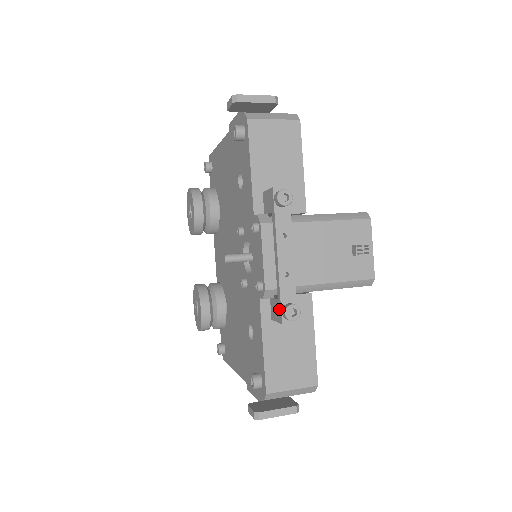
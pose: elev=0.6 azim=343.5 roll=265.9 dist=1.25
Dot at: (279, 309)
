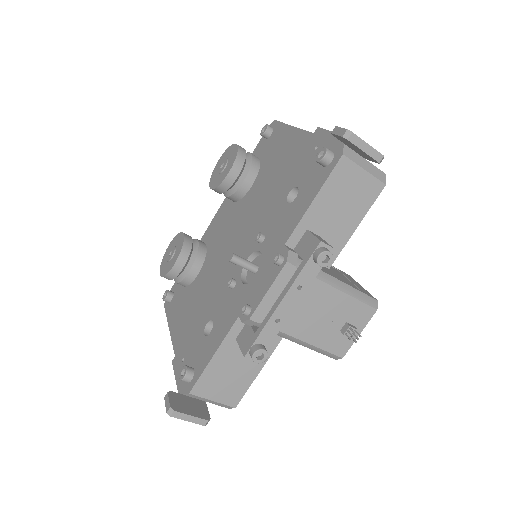
Dot at: (250, 343)
